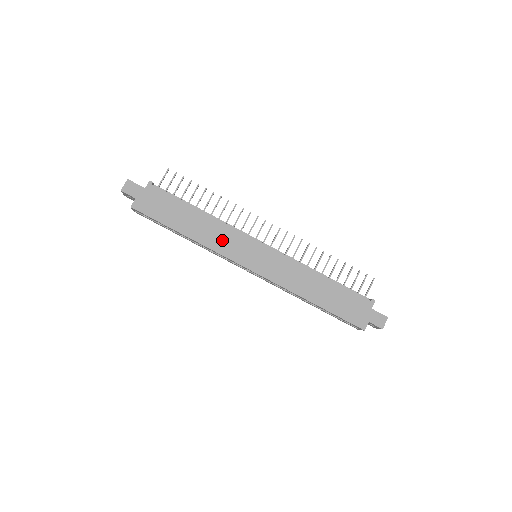
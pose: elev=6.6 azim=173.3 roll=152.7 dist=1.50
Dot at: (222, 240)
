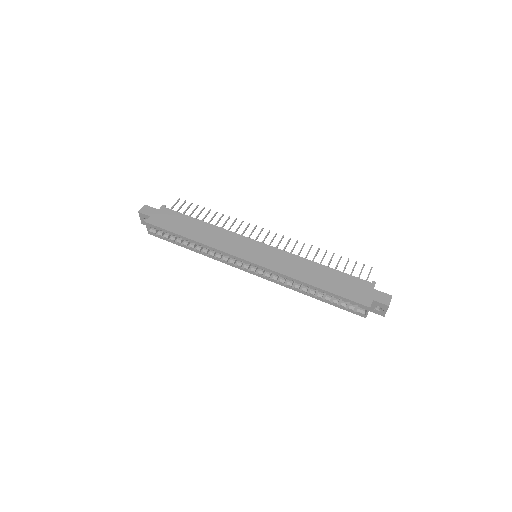
Dot at: (224, 241)
